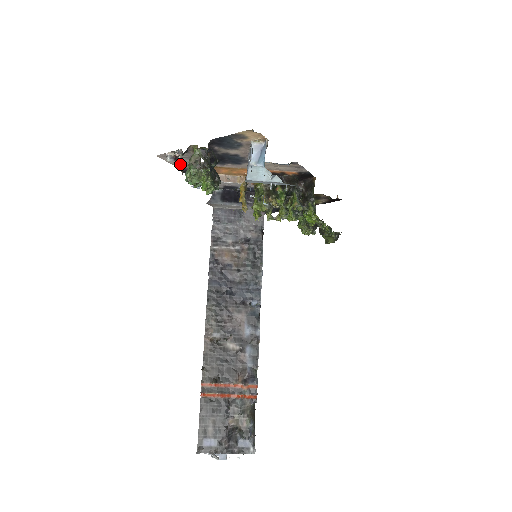
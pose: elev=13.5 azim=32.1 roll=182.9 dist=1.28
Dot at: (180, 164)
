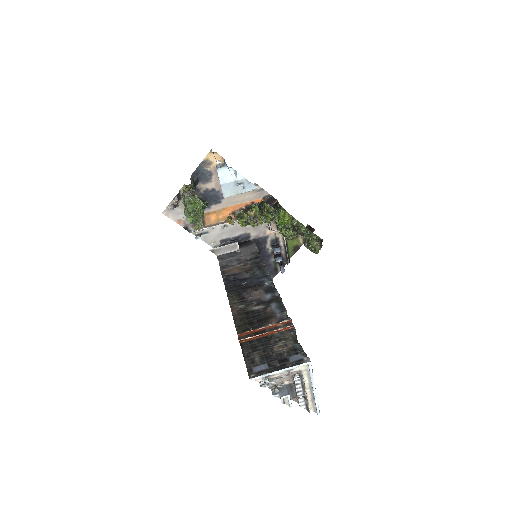
Dot at: (181, 220)
